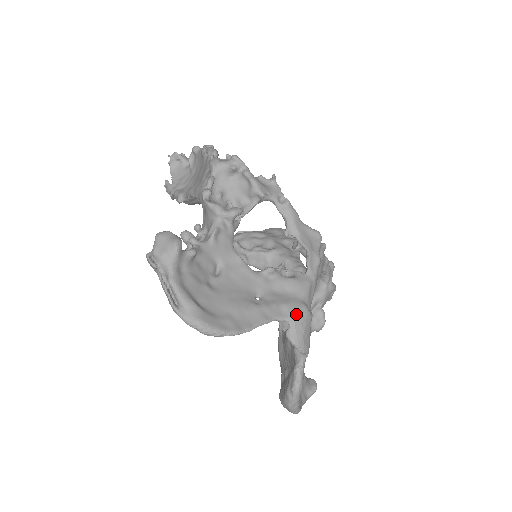
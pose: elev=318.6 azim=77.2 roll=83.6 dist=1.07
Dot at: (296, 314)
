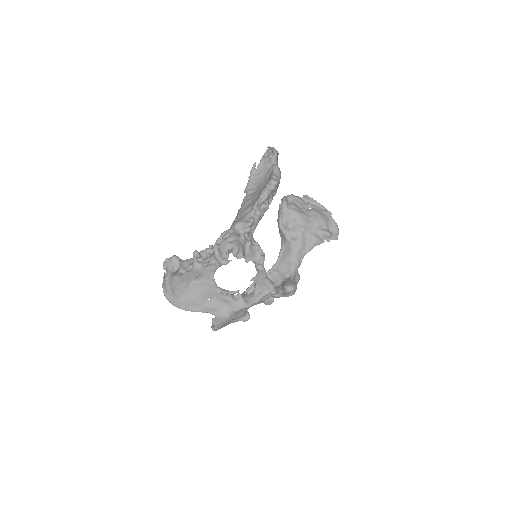
Dot at: (220, 317)
